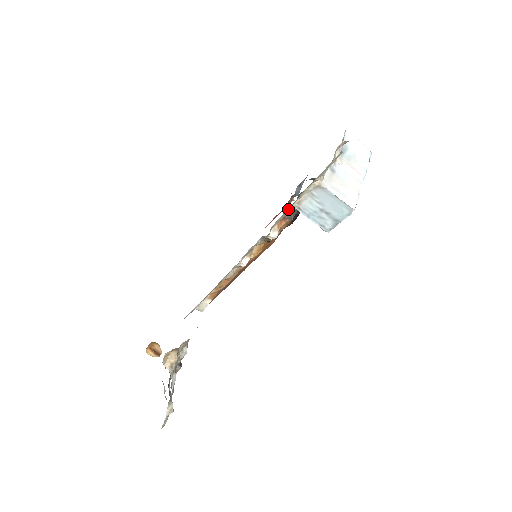
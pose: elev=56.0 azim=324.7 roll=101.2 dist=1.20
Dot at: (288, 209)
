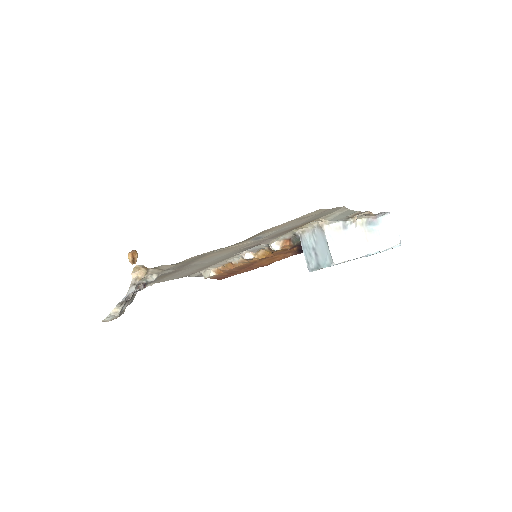
Dot at: (293, 232)
